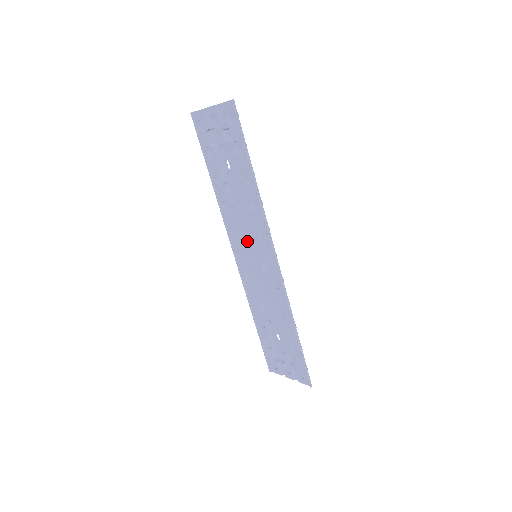
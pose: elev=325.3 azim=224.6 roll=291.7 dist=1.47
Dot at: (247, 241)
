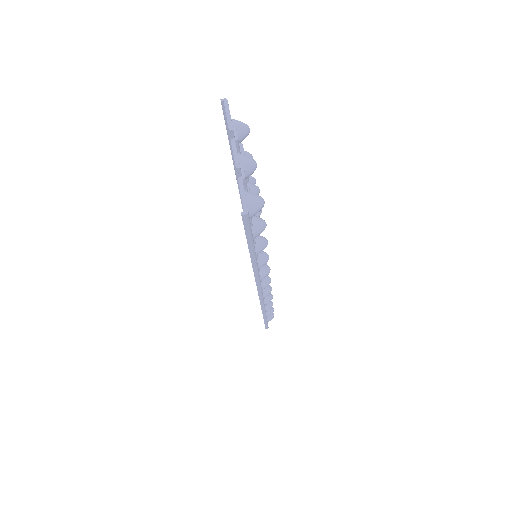
Dot at: occluded
